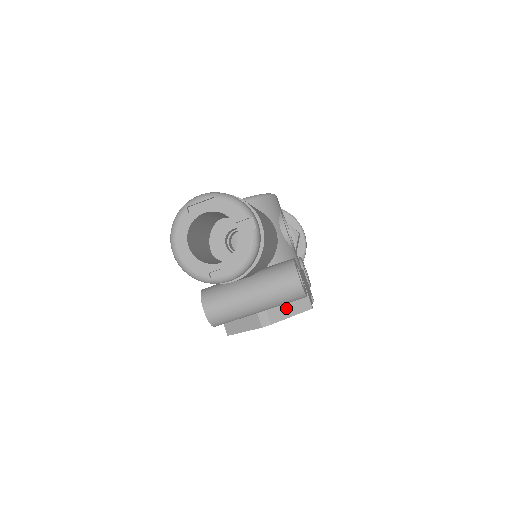
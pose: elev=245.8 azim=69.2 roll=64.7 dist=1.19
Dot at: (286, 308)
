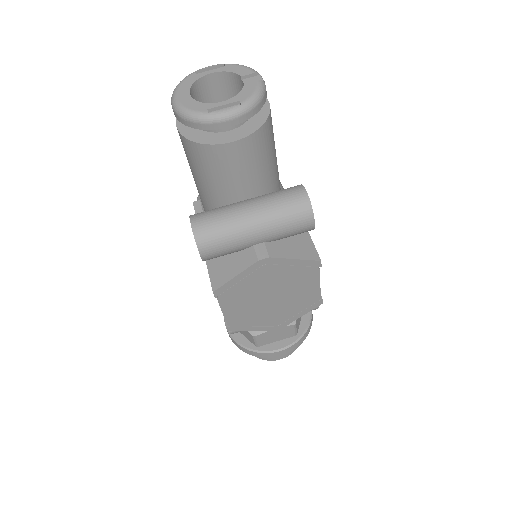
Dot at: (289, 250)
